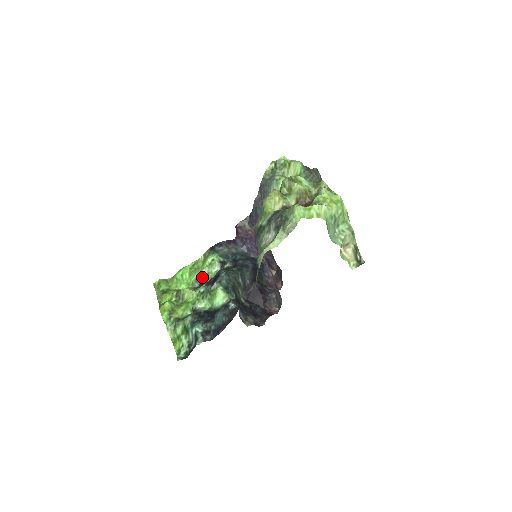
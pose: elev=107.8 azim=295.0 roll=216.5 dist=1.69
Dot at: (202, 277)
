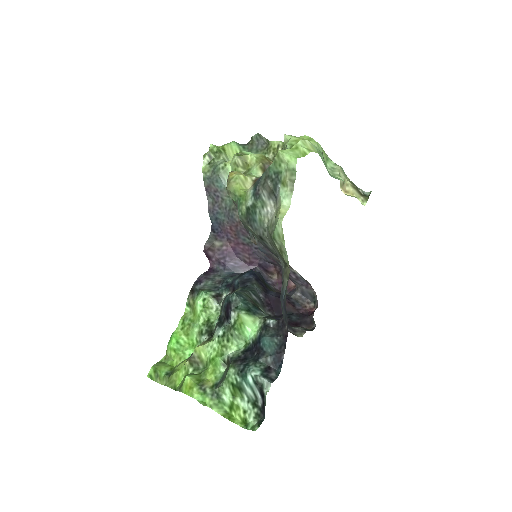
Dot at: (204, 326)
